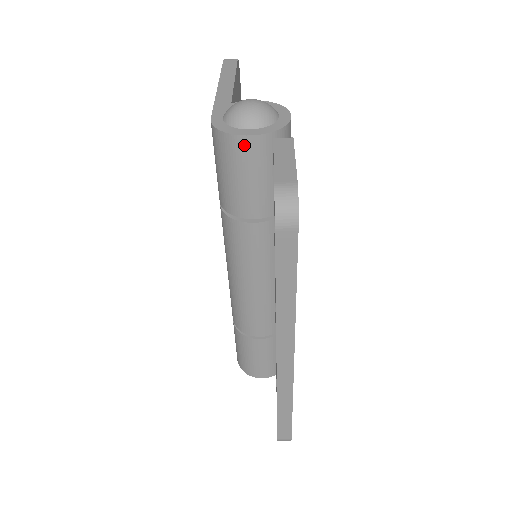
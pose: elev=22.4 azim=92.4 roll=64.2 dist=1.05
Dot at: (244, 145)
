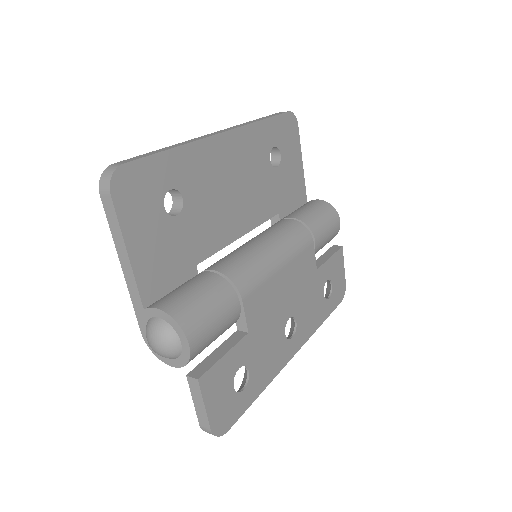
Dot at: occluded
